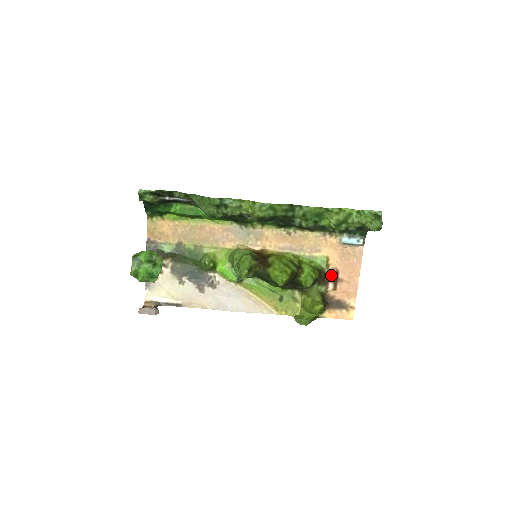
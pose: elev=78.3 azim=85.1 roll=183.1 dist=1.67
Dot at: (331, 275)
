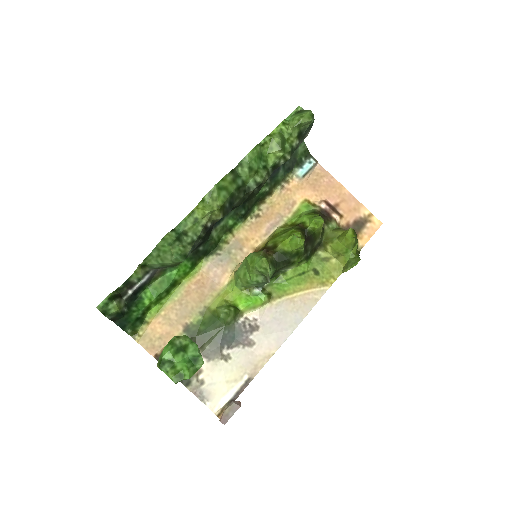
Dot at: (325, 208)
